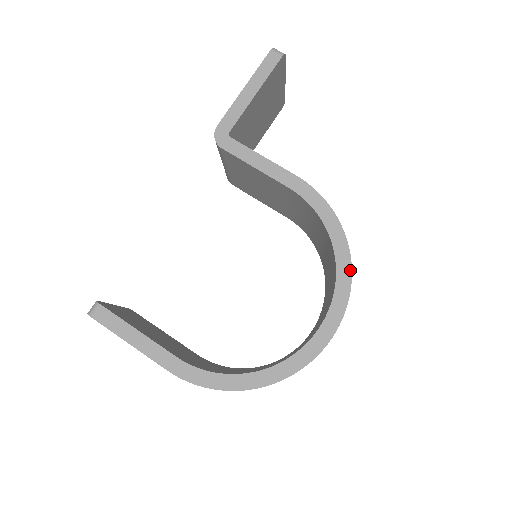
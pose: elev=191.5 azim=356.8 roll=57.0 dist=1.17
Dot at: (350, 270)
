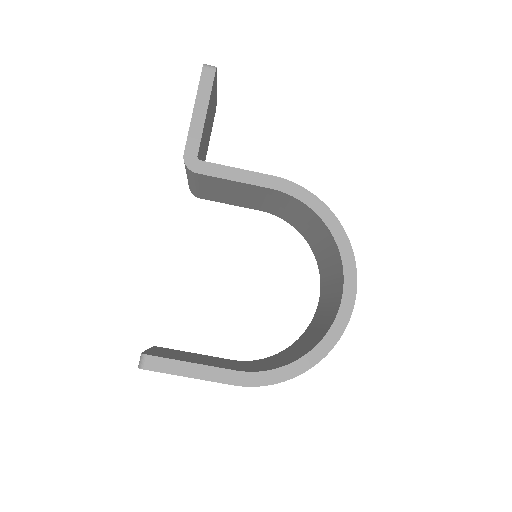
Dot at: (348, 240)
